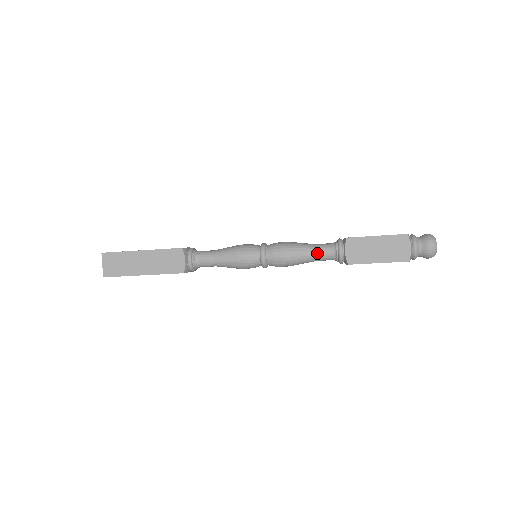
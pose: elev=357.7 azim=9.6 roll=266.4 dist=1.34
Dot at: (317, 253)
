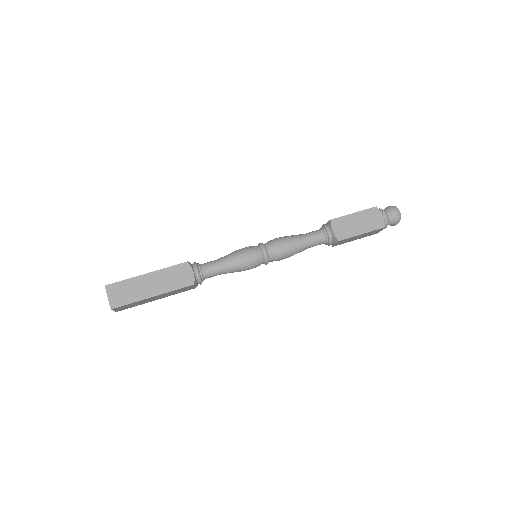
Dot at: (310, 239)
